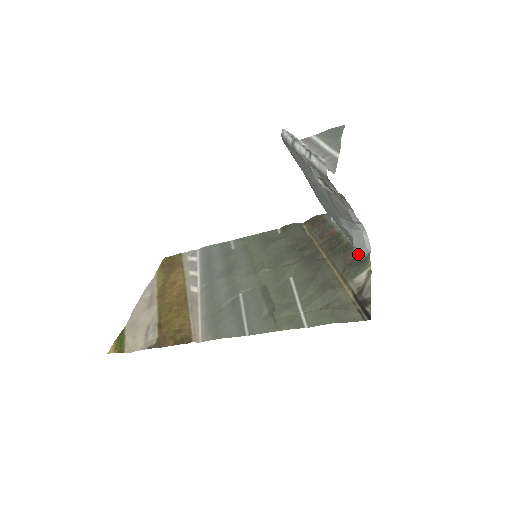
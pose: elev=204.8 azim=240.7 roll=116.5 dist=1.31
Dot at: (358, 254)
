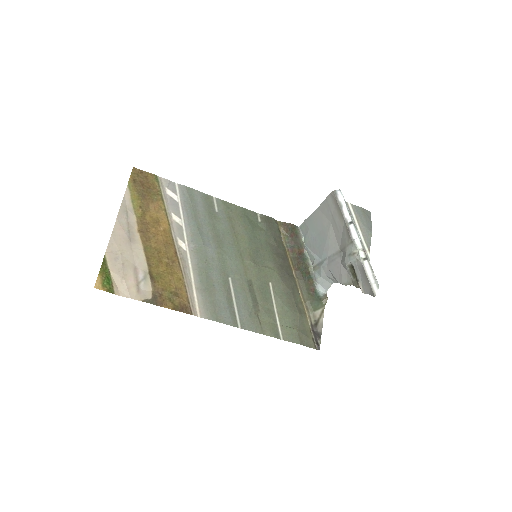
Dot at: (317, 288)
